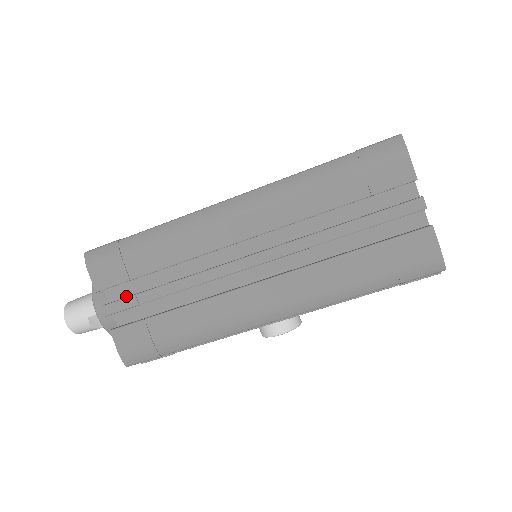
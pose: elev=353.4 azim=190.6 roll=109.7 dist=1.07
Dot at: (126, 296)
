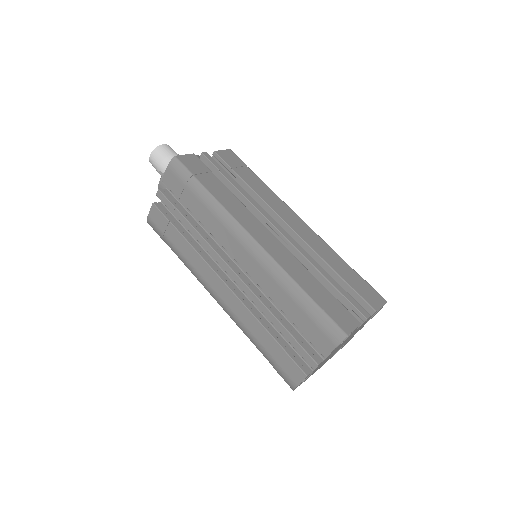
Dot at: (176, 197)
